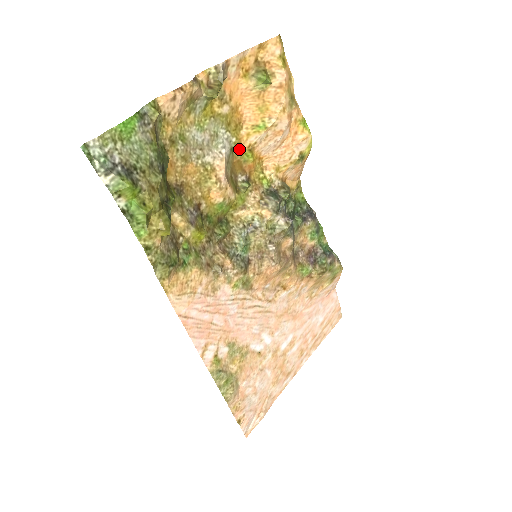
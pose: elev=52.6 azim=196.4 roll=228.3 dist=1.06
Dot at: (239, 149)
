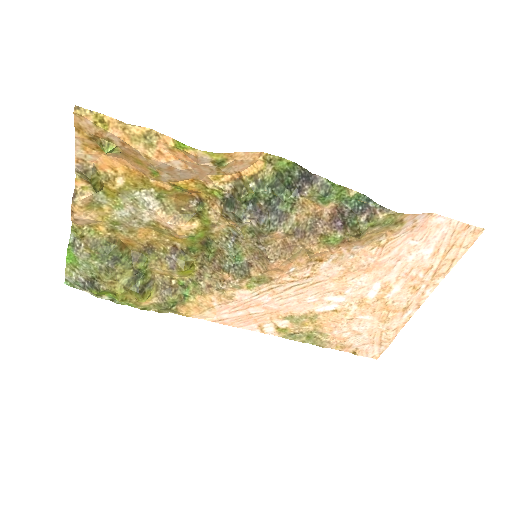
Dot at: (166, 190)
